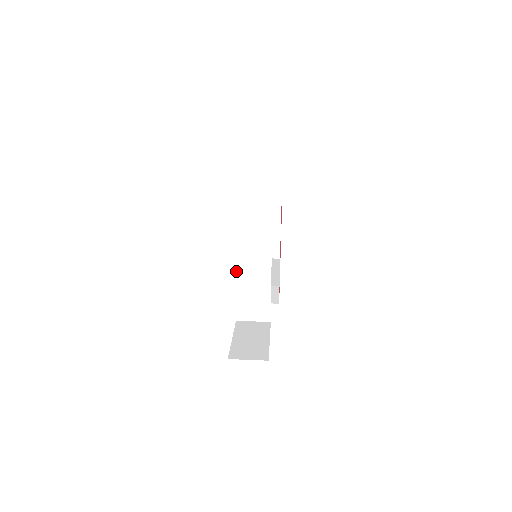
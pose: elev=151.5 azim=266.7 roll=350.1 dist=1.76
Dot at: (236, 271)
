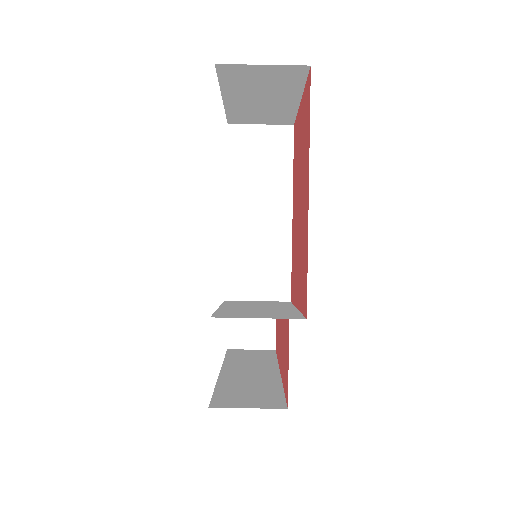
Dot at: (227, 305)
